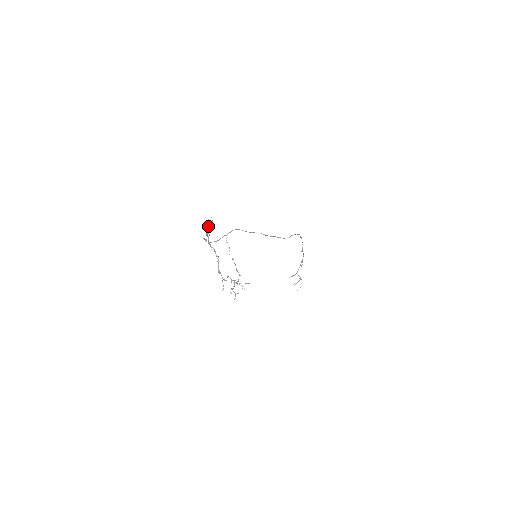
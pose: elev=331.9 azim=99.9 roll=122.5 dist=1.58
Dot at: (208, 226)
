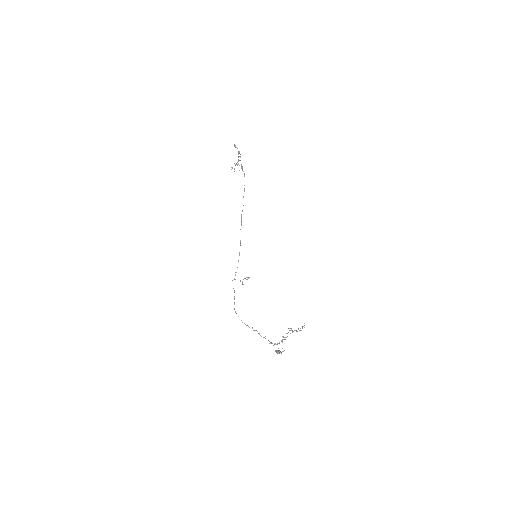
Dot at: occluded
